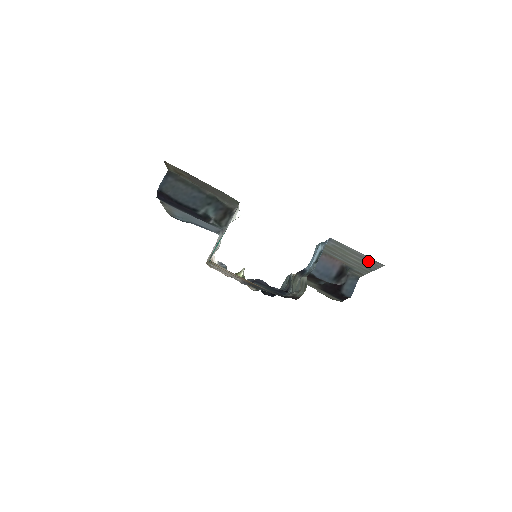
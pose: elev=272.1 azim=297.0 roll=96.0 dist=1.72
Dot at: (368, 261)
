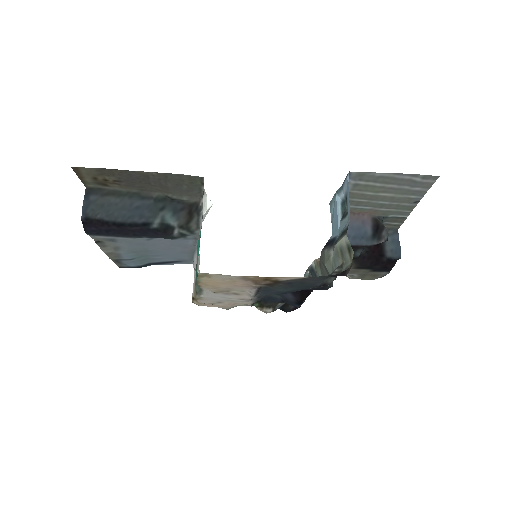
Dot at: (411, 185)
